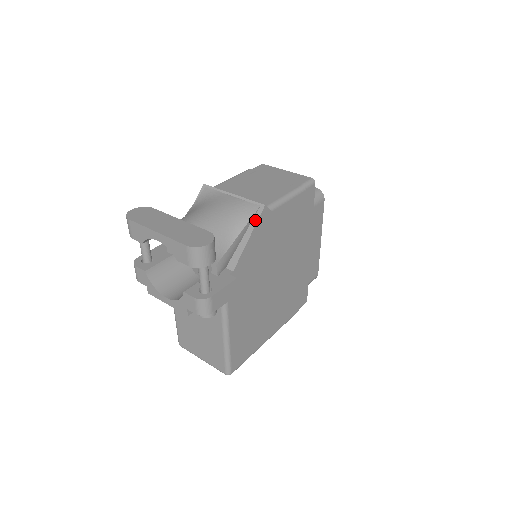
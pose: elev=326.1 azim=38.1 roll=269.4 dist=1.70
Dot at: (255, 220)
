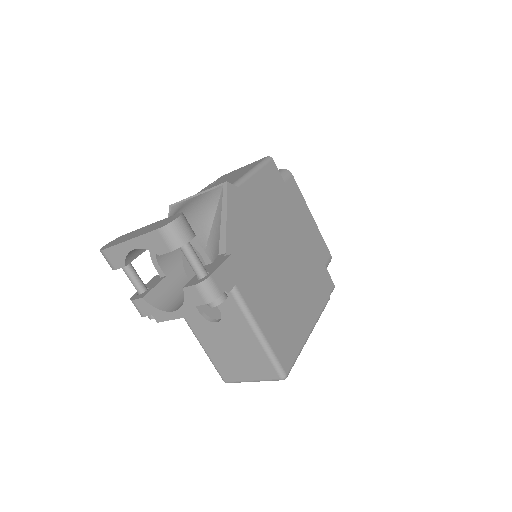
Dot at: (224, 199)
